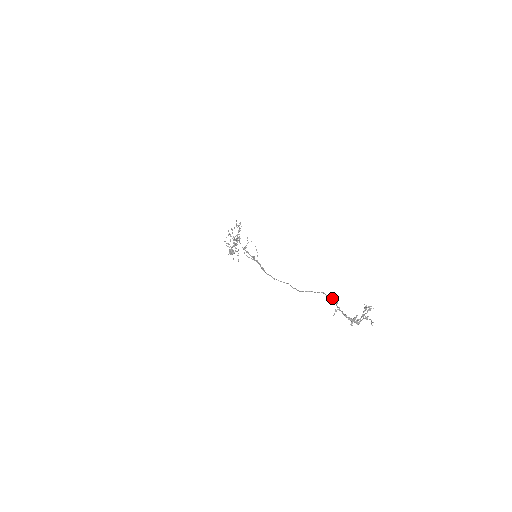
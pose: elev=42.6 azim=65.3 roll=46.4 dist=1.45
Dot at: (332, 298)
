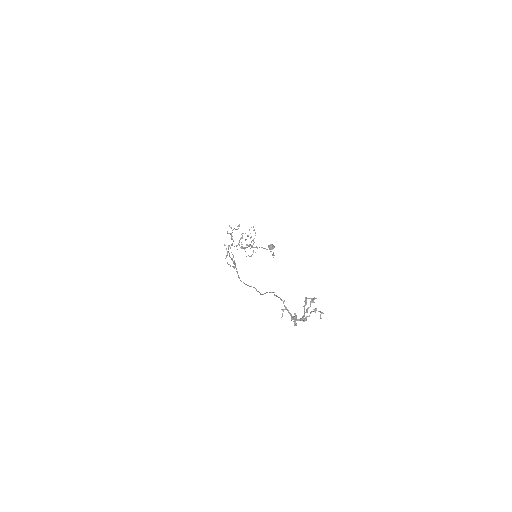
Dot at: (278, 297)
